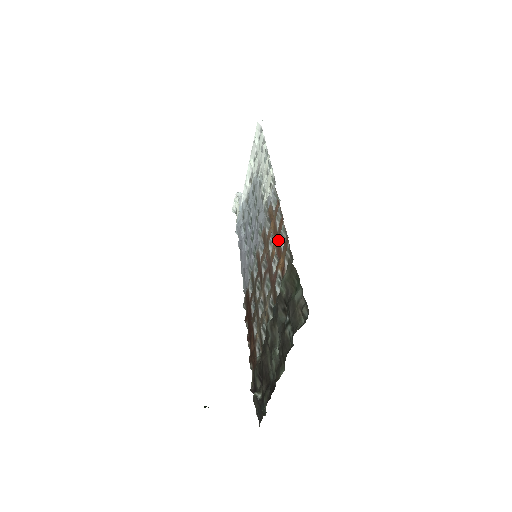
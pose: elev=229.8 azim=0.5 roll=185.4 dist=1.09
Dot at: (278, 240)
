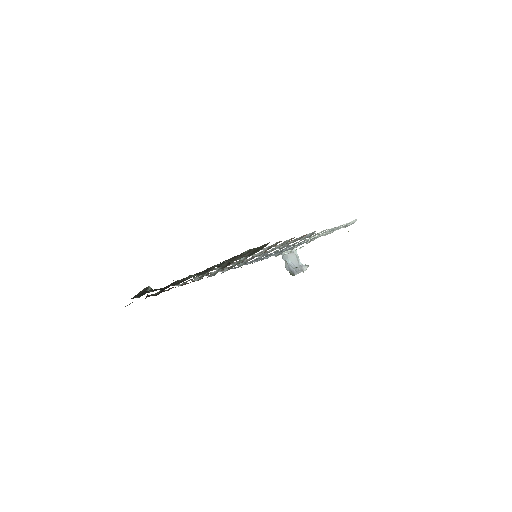
Dot at: occluded
